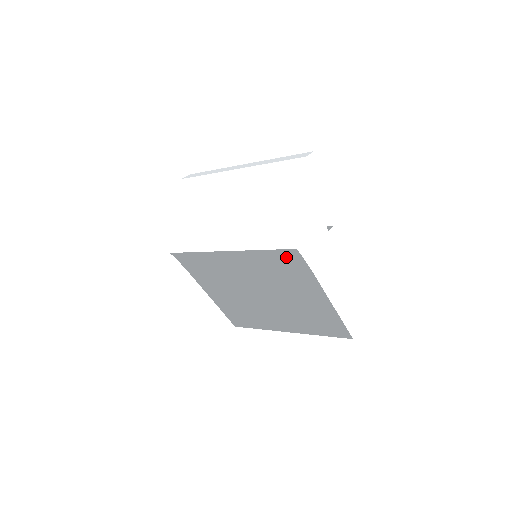
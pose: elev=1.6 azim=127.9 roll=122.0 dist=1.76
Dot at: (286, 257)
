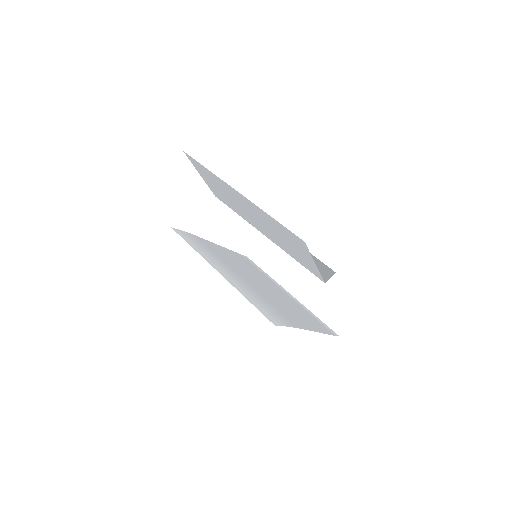
Dot at: (269, 313)
